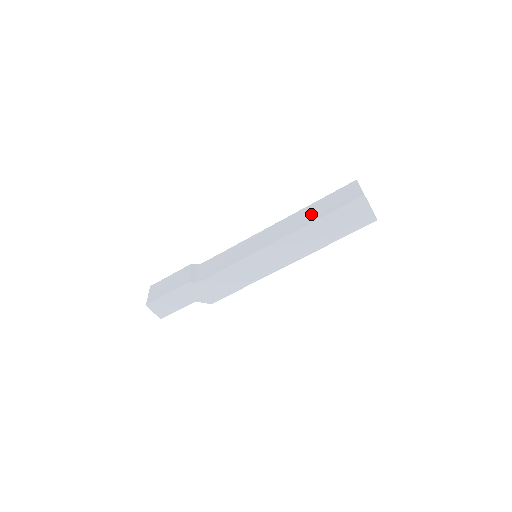
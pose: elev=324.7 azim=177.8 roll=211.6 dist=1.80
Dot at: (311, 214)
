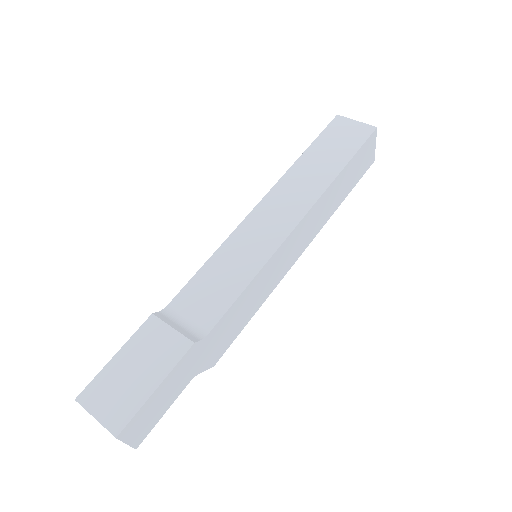
Dot at: (319, 168)
